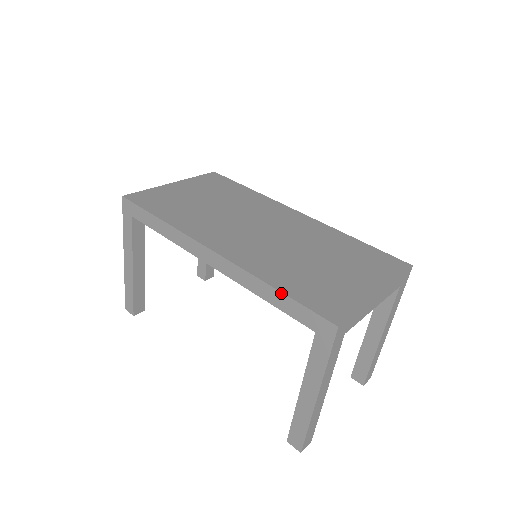
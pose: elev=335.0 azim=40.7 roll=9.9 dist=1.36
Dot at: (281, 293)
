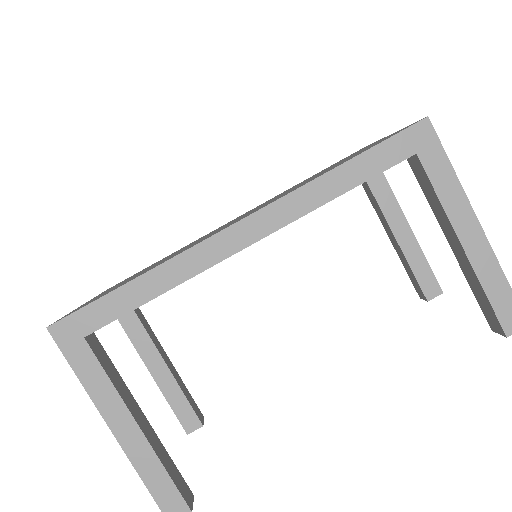
Dot at: (352, 160)
